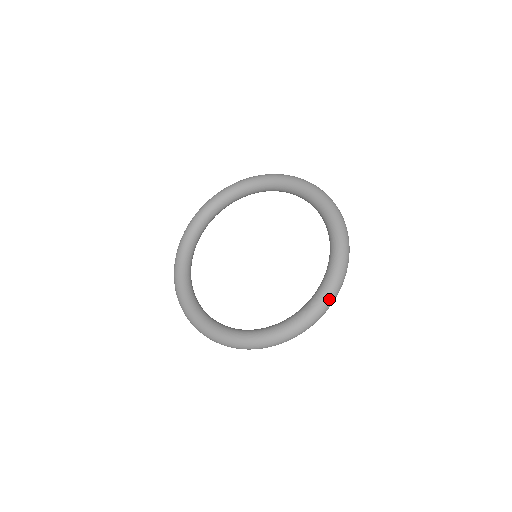
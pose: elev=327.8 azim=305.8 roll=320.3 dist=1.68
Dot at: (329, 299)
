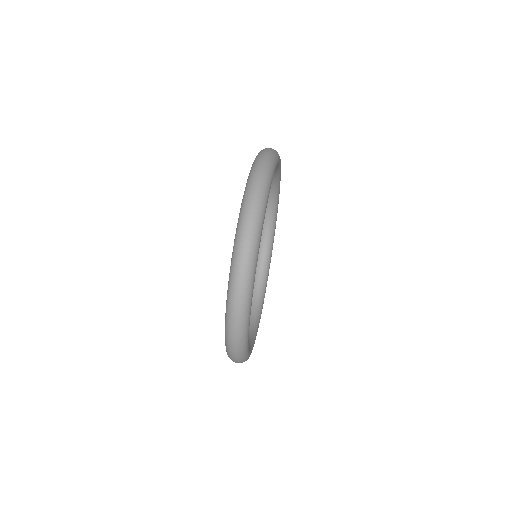
Dot at: (243, 212)
